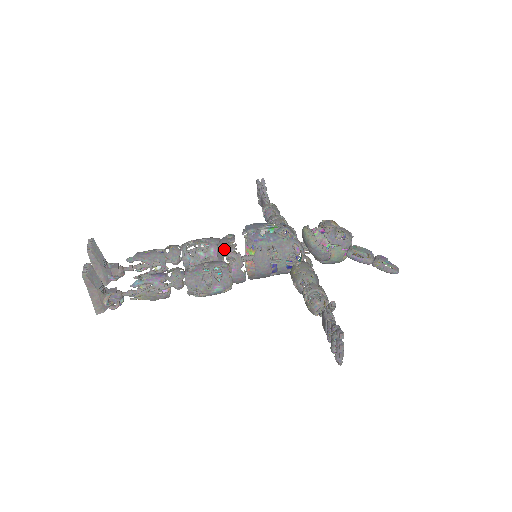
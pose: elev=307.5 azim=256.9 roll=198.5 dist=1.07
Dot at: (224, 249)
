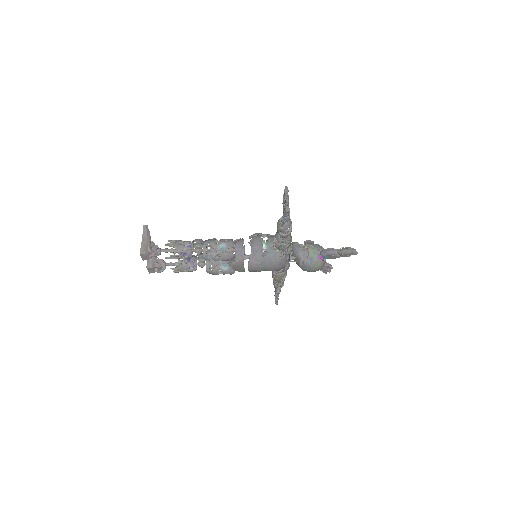
Dot at: (234, 241)
